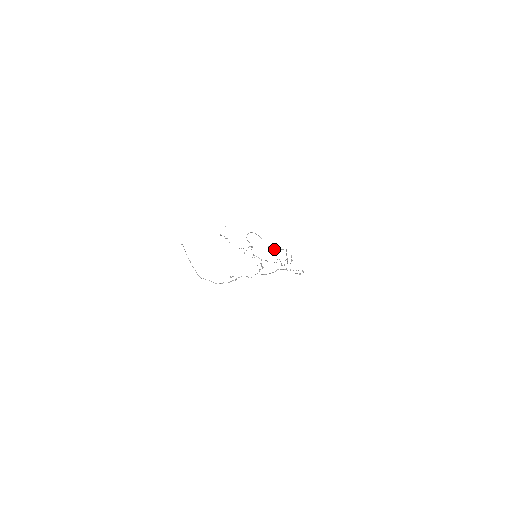
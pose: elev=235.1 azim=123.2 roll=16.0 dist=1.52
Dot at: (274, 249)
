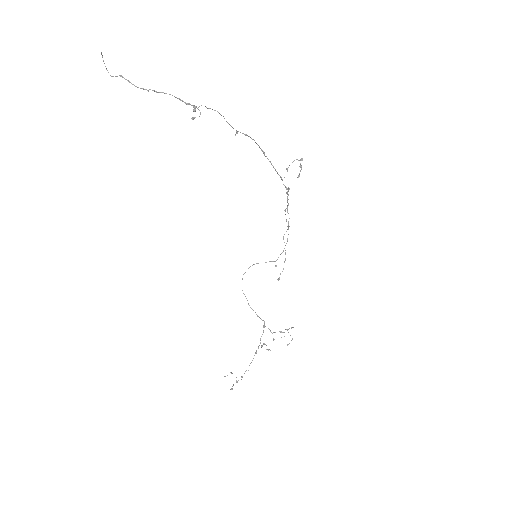
Dot at: occluded
